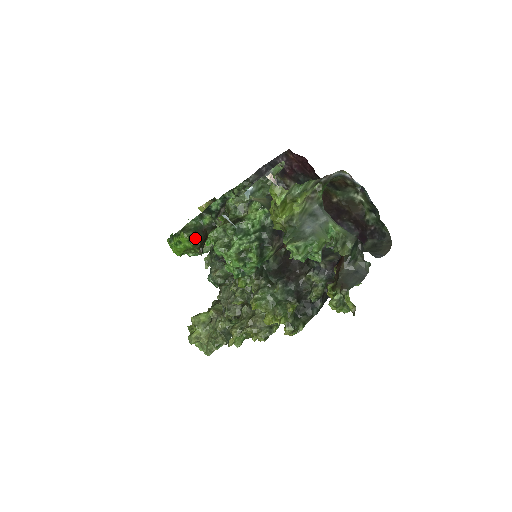
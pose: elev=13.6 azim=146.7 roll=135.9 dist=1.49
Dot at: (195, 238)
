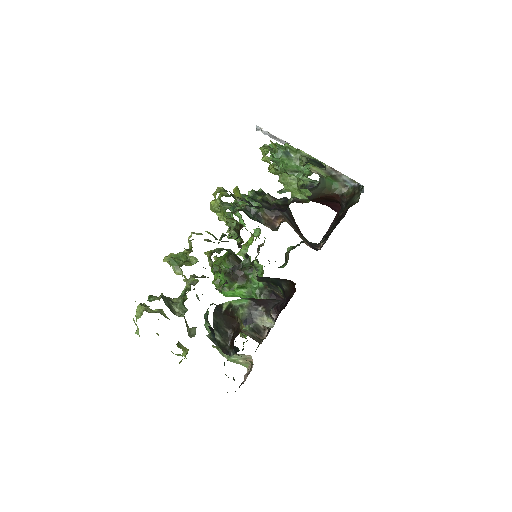
Dot at: (233, 254)
